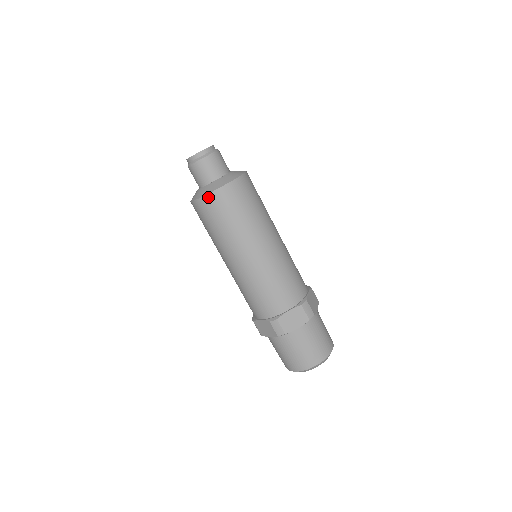
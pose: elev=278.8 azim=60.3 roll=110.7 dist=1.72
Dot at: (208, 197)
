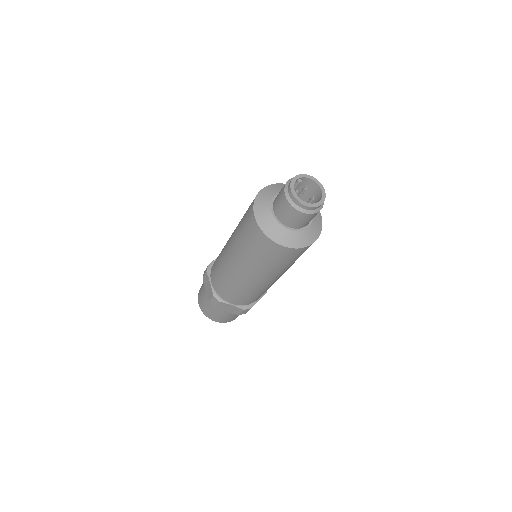
Dot at: (265, 237)
